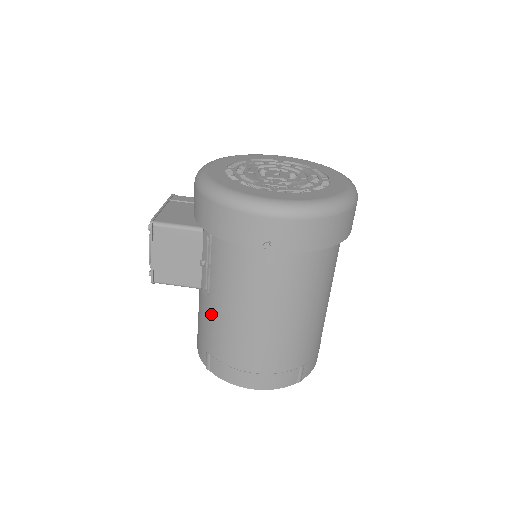
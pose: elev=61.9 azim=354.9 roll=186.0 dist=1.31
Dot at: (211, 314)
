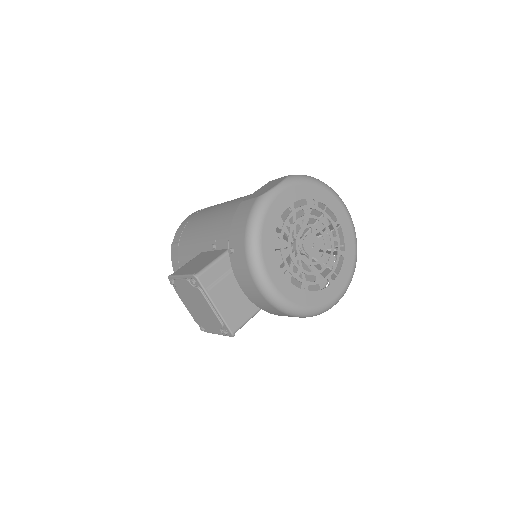
Dot at: occluded
